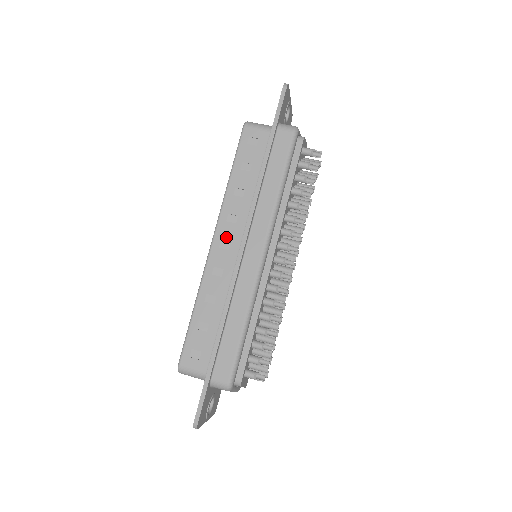
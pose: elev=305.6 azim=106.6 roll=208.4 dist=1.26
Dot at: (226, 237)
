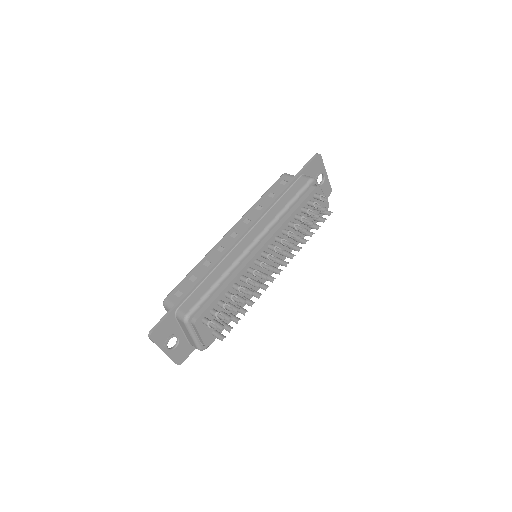
Dot at: (237, 231)
